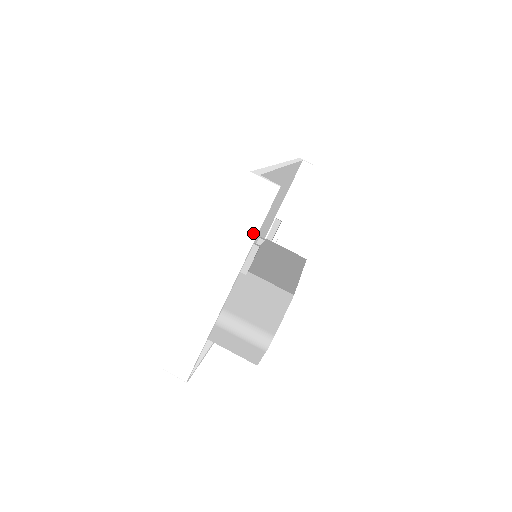
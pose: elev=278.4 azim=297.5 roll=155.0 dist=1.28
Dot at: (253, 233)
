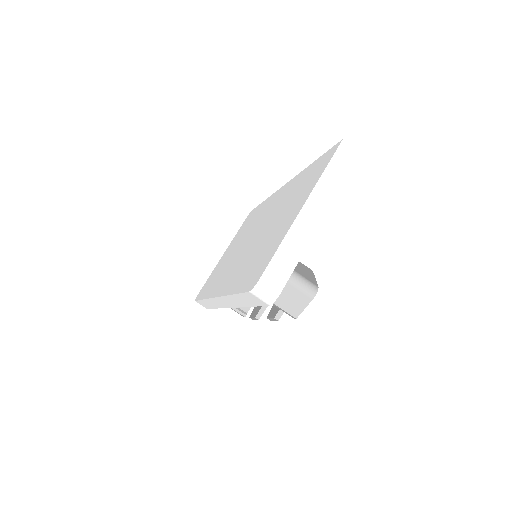
Dot at: (342, 180)
